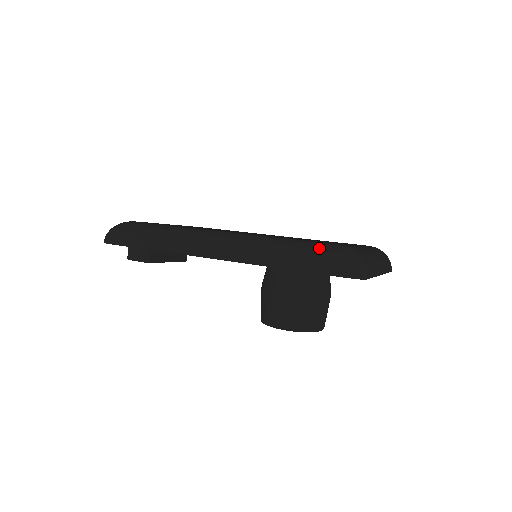
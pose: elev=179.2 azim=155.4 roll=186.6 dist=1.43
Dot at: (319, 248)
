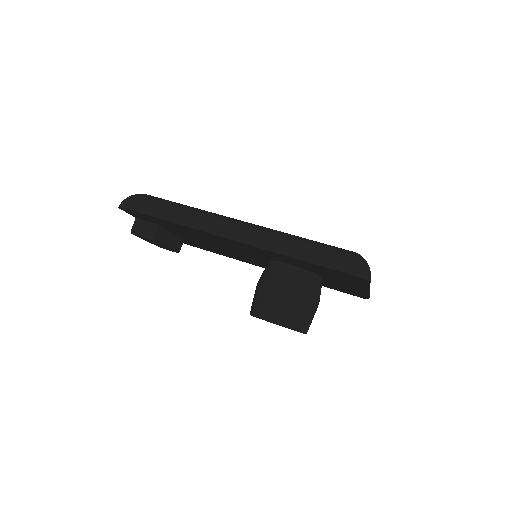
Dot at: (331, 248)
